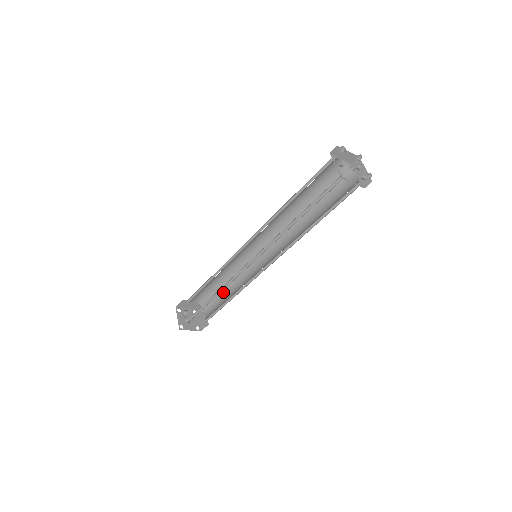
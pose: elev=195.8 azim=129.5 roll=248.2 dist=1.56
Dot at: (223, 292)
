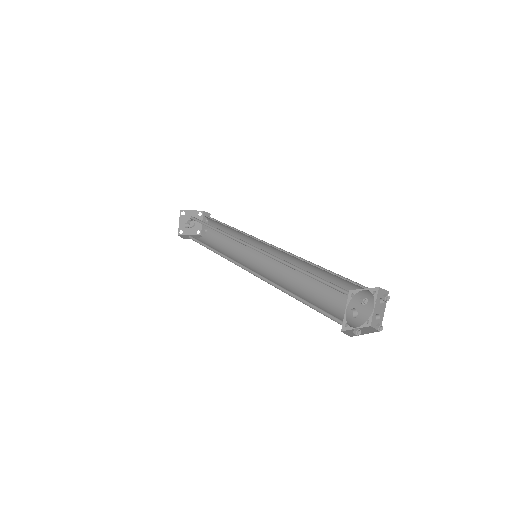
Dot at: (226, 231)
